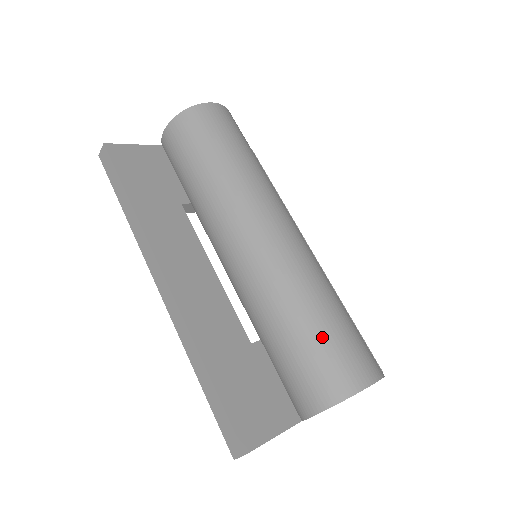
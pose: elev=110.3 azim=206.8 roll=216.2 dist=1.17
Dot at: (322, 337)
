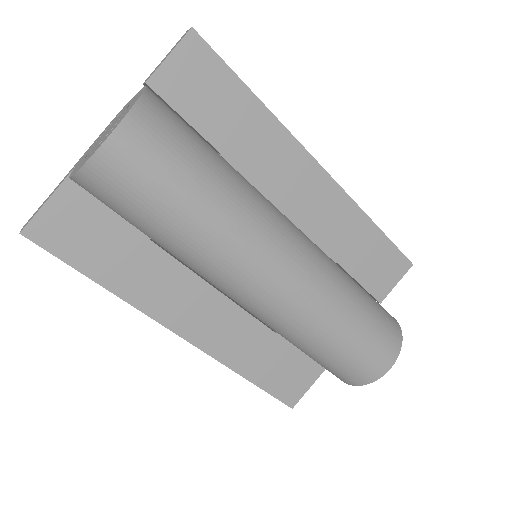
Dot at: (338, 358)
